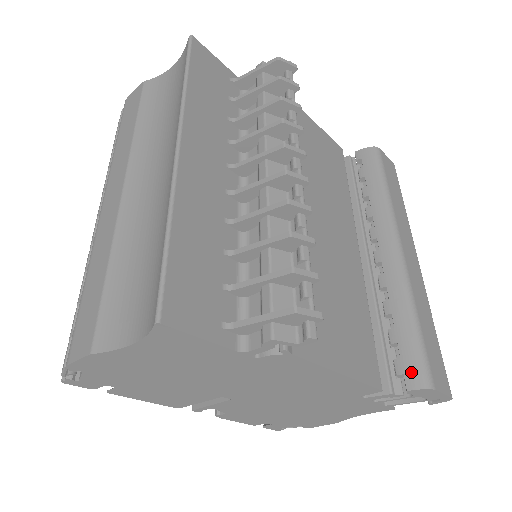
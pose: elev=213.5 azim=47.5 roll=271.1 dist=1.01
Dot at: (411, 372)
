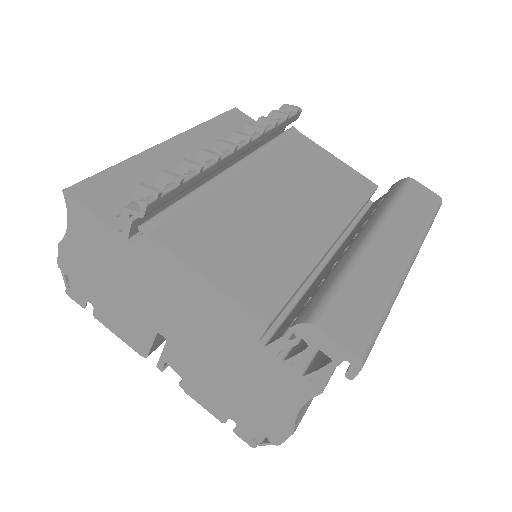
Dot at: (304, 312)
